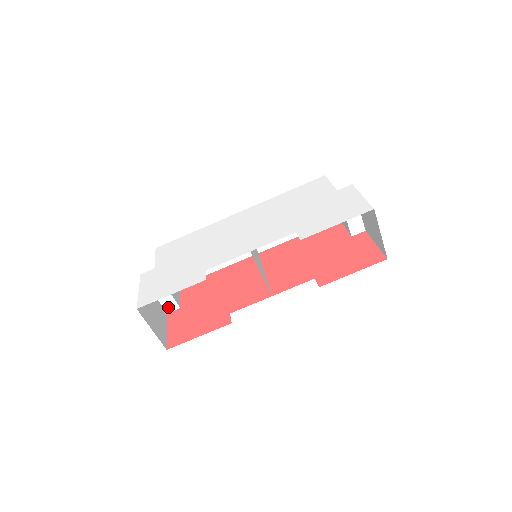
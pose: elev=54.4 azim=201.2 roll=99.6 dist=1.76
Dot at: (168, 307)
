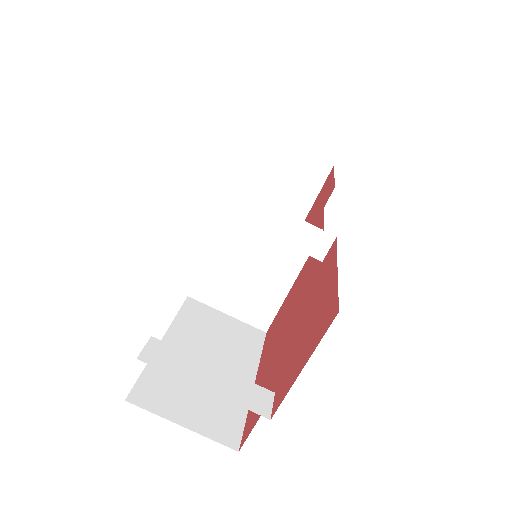
Dot at: (255, 404)
